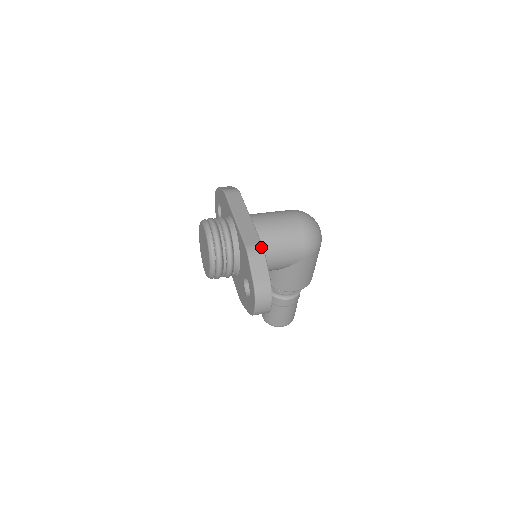
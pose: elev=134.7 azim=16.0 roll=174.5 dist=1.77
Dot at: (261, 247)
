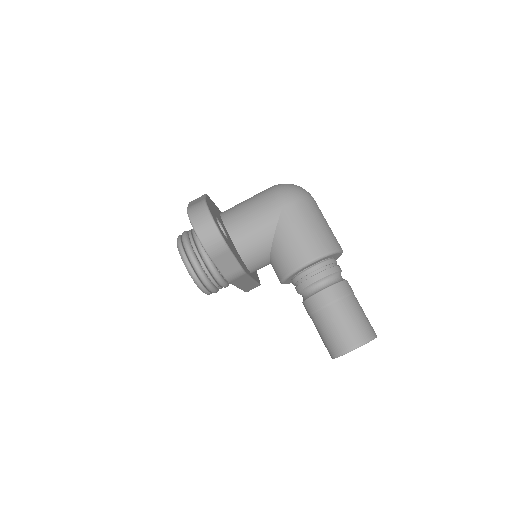
Dot at: occluded
